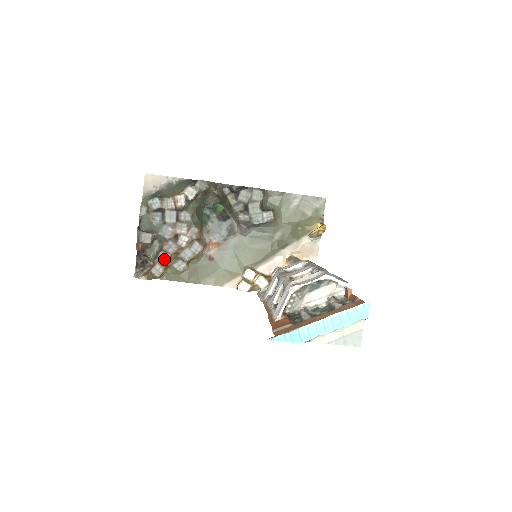
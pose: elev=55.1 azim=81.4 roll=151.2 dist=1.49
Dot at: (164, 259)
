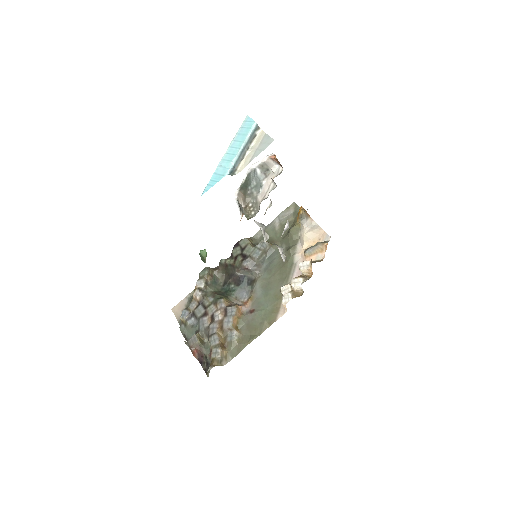
Dot at: (215, 341)
